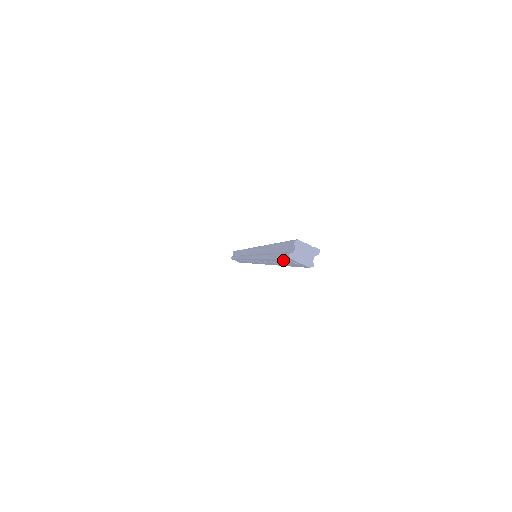
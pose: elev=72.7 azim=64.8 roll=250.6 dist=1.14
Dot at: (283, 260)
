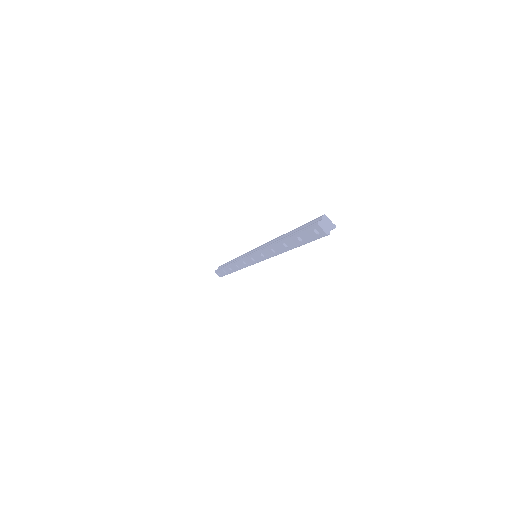
Dot at: (305, 232)
